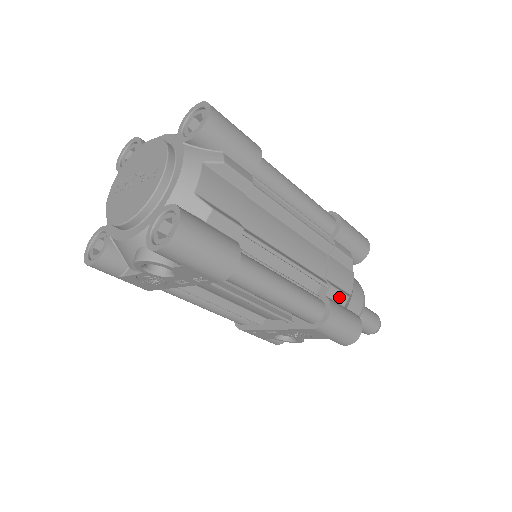
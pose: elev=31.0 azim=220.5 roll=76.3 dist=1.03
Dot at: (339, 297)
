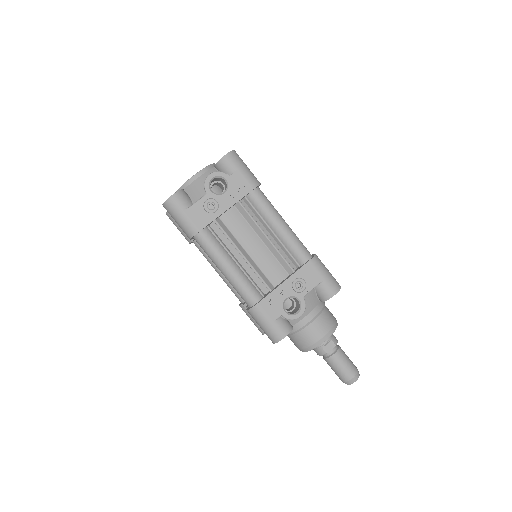
Dot at: occluded
